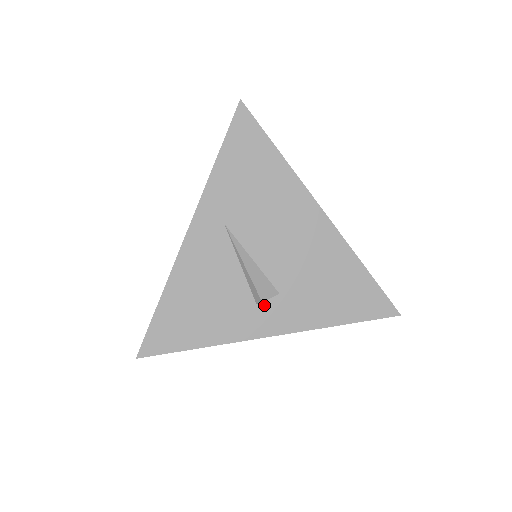
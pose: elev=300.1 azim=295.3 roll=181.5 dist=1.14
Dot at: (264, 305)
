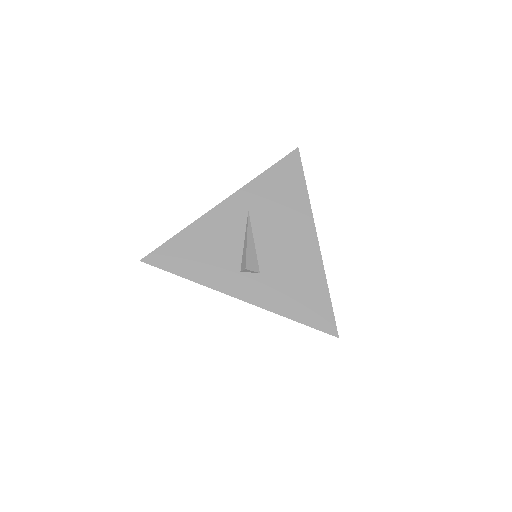
Dot at: (245, 275)
